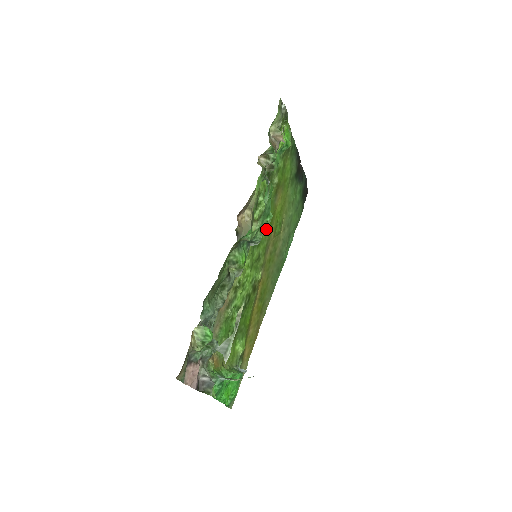
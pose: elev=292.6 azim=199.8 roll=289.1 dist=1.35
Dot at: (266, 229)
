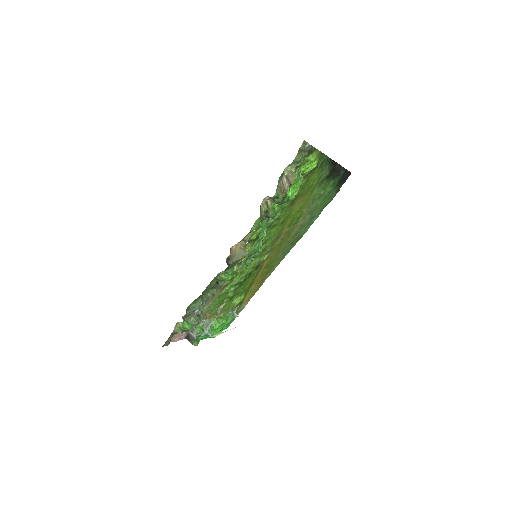
Dot at: (276, 230)
